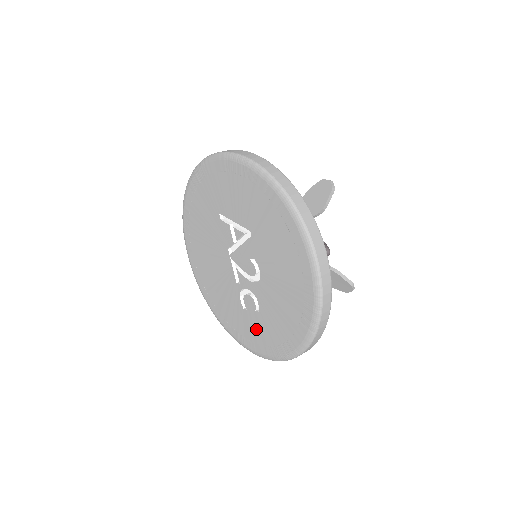
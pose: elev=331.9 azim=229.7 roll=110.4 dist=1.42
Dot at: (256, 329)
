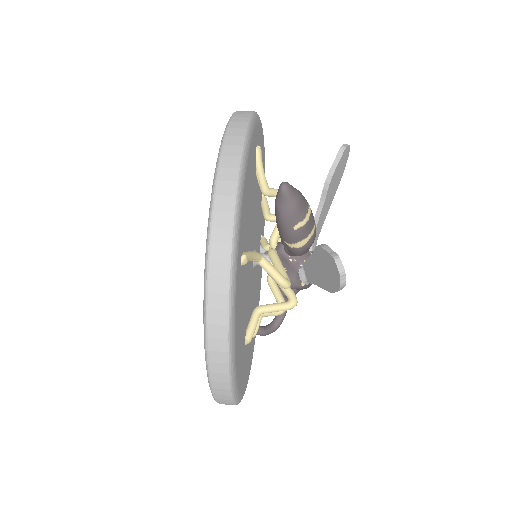
Dot at: occluded
